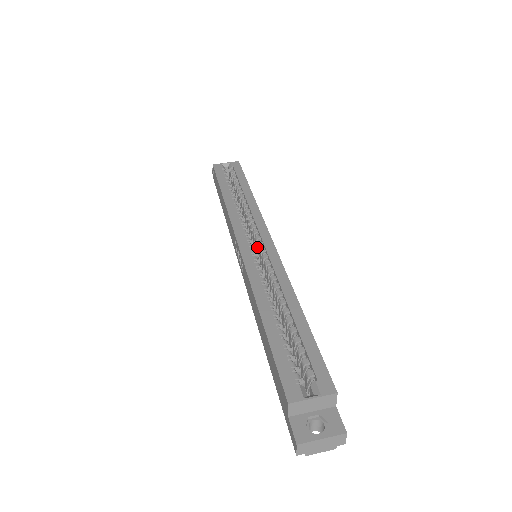
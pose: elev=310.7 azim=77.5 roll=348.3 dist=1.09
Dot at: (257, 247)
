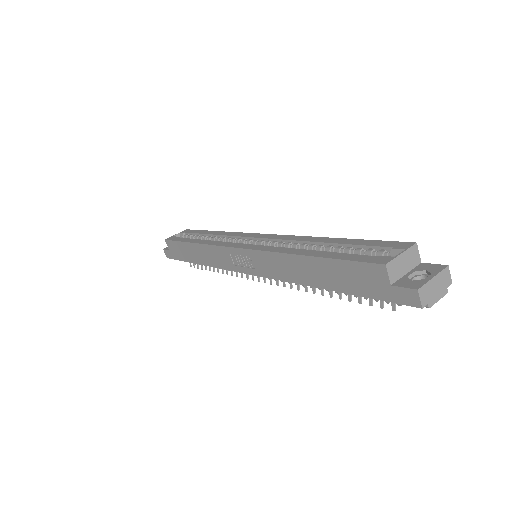
Dot at: occluded
